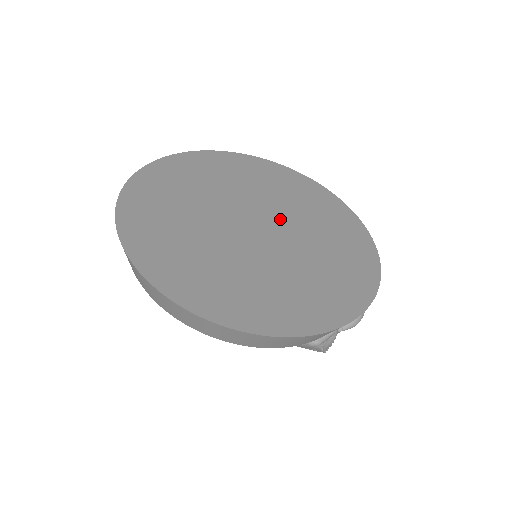
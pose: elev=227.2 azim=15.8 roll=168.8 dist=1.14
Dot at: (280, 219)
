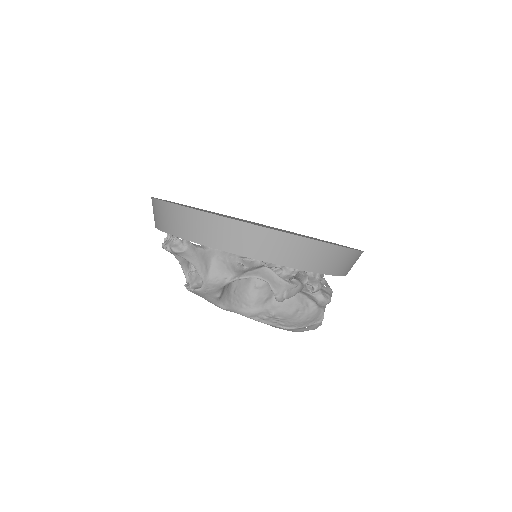
Dot at: occluded
